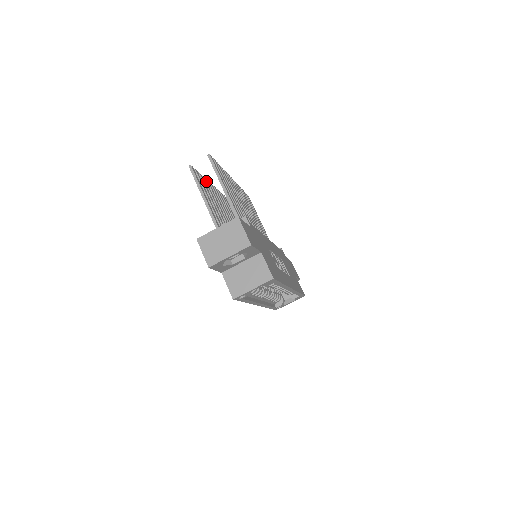
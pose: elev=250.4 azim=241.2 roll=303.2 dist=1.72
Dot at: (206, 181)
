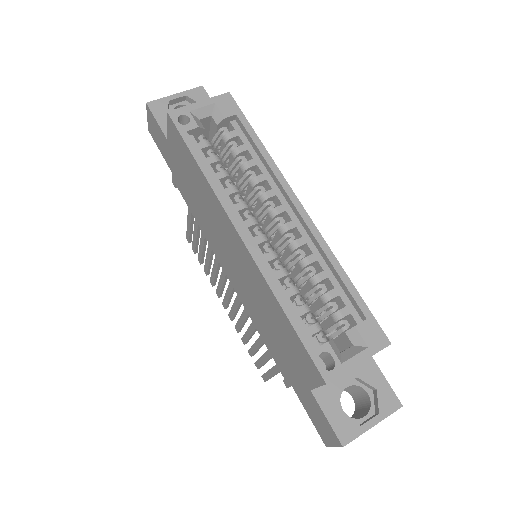
Dot at: (209, 271)
